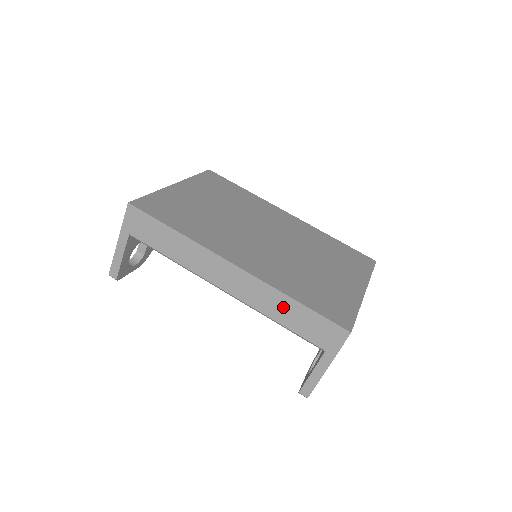
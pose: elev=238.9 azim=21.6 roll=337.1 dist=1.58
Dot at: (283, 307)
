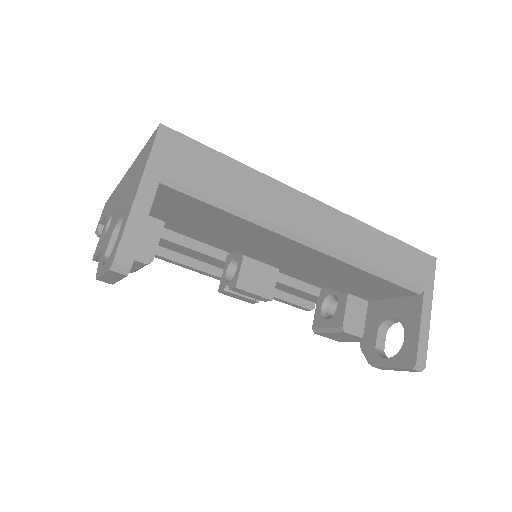
Dot at: (378, 246)
